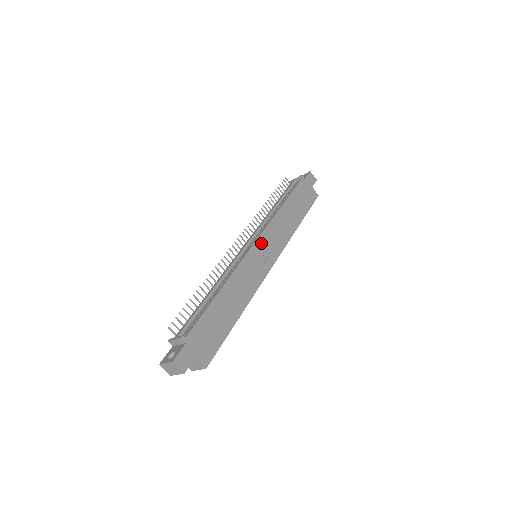
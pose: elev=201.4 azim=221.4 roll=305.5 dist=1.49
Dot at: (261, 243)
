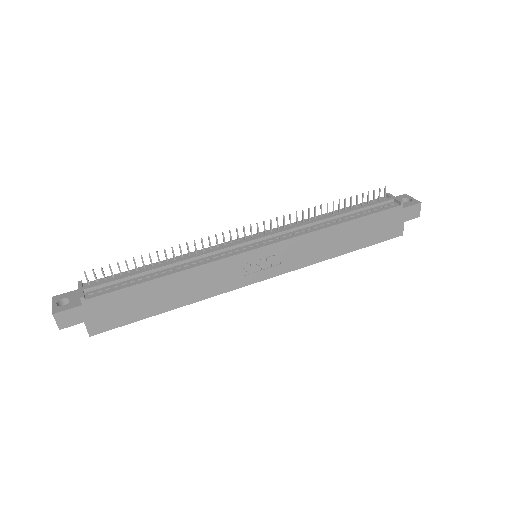
Dot at: (268, 251)
